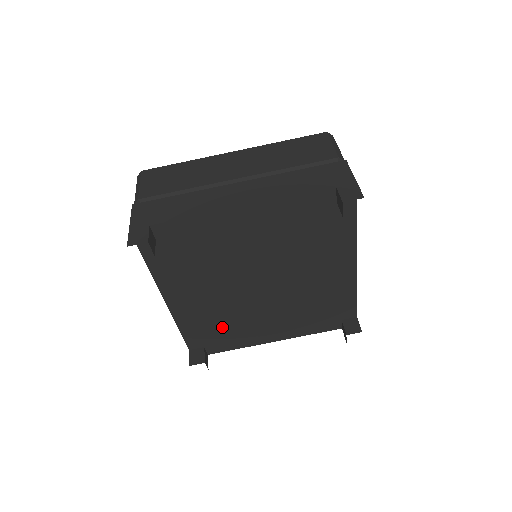
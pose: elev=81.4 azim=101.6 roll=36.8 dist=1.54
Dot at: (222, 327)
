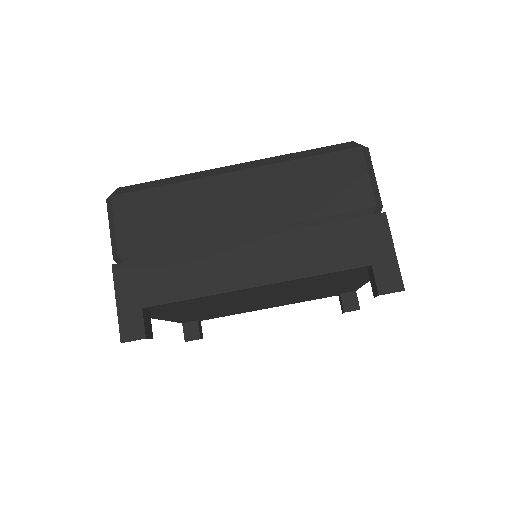
Dot at: (218, 314)
